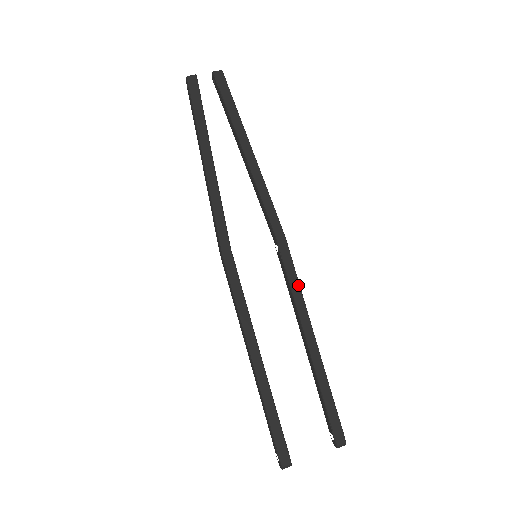
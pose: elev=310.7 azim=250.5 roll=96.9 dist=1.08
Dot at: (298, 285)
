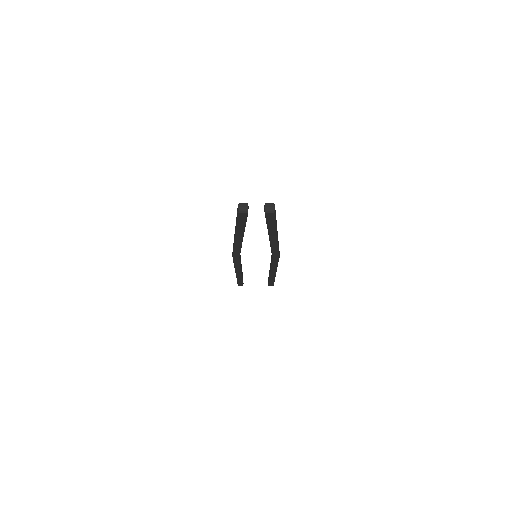
Dot at: (276, 266)
